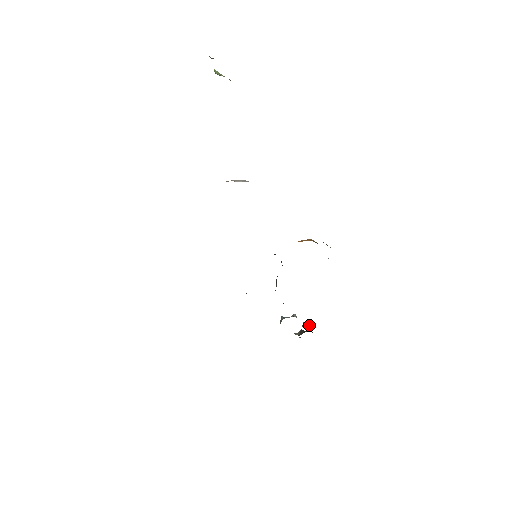
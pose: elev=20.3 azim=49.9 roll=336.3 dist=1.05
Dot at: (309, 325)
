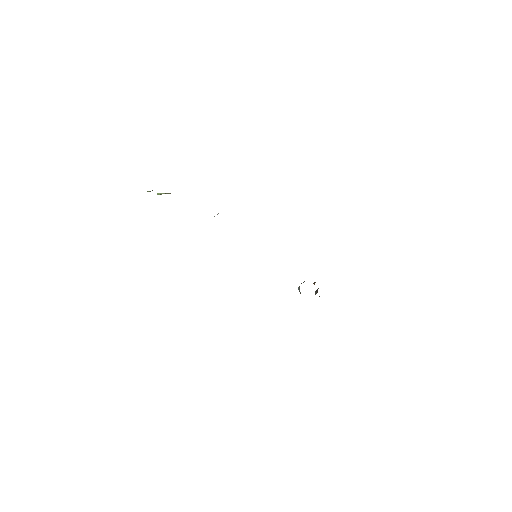
Dot at: occluded
